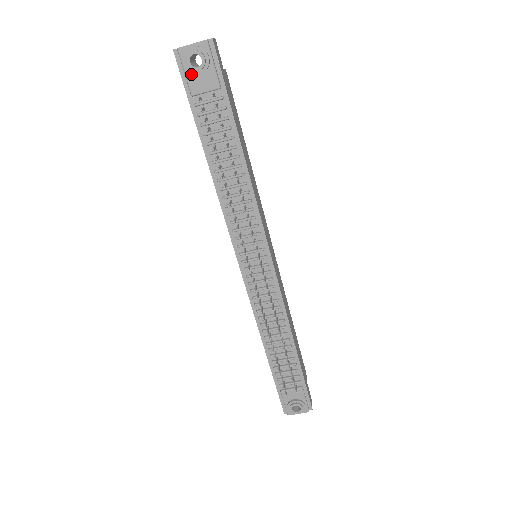
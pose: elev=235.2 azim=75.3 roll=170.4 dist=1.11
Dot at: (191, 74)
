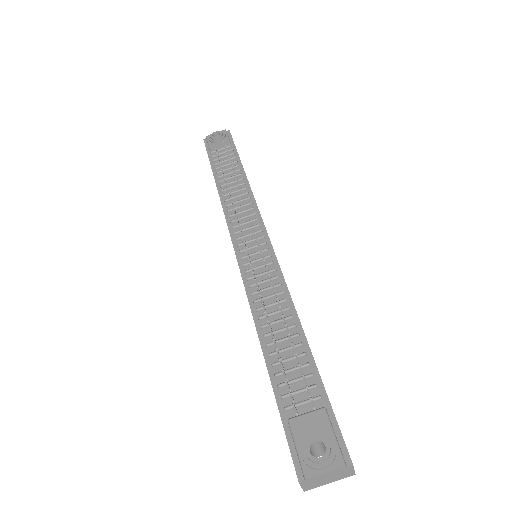
Dot at: (212, 144)
